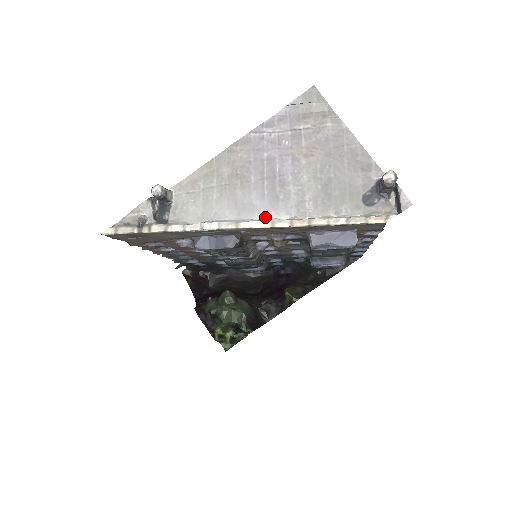
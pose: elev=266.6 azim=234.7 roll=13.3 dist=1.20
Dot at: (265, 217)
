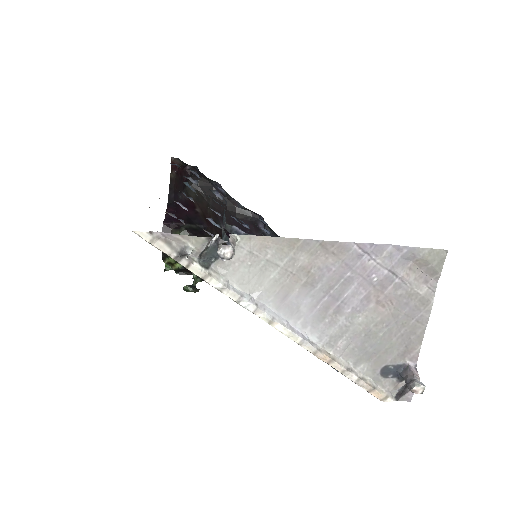
Dot at: (299, 327)
